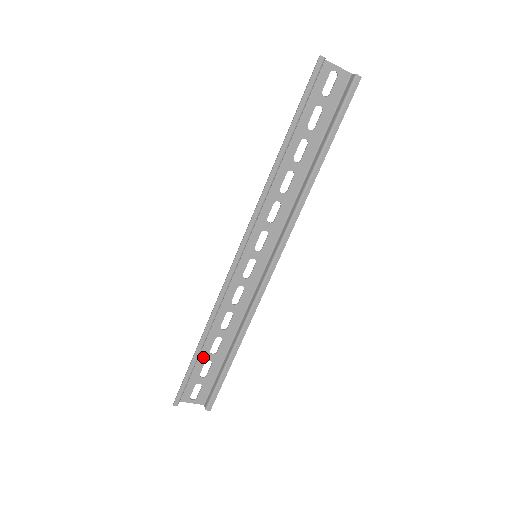
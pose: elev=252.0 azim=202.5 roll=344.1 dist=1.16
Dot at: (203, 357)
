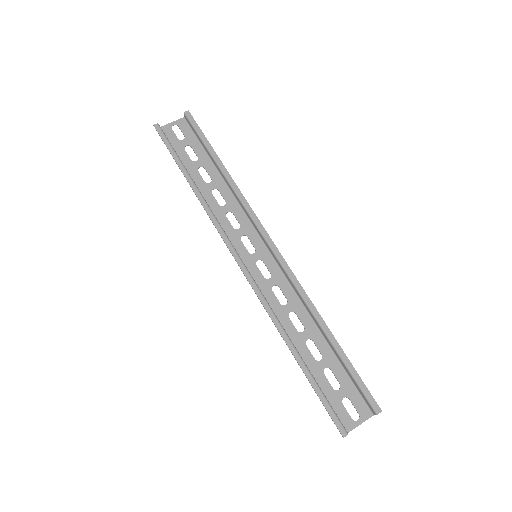
Dot at: (316, 370)
